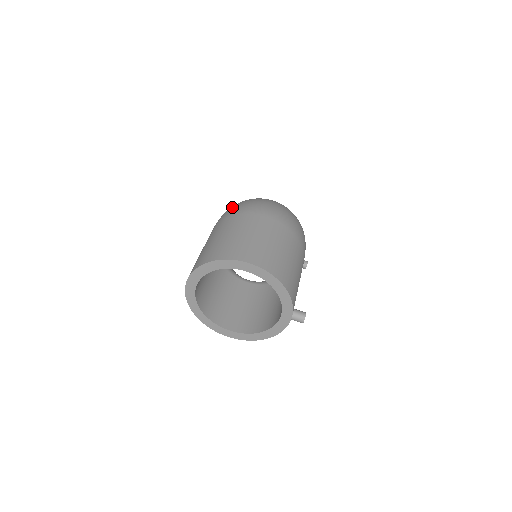
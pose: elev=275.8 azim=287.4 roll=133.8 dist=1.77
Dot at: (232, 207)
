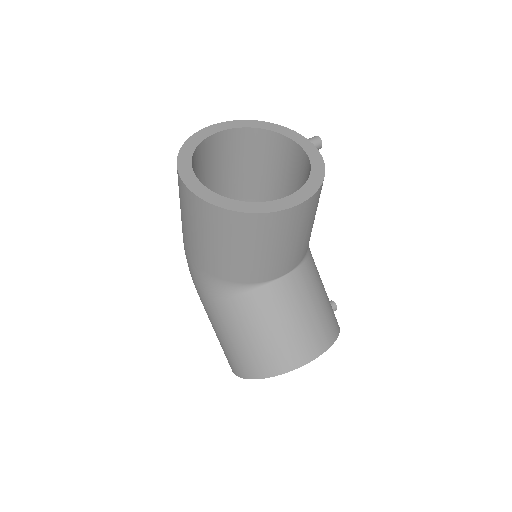
Dot at: occluded
